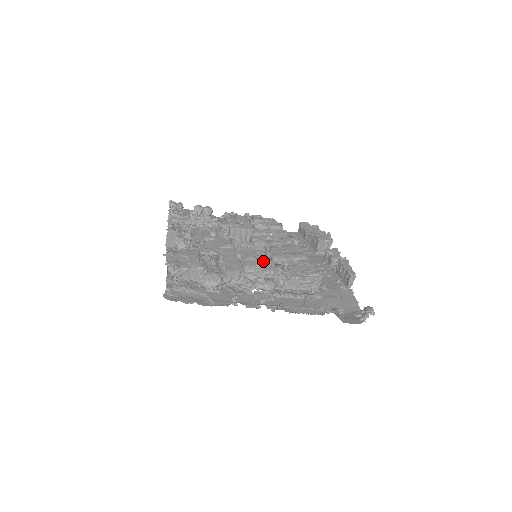
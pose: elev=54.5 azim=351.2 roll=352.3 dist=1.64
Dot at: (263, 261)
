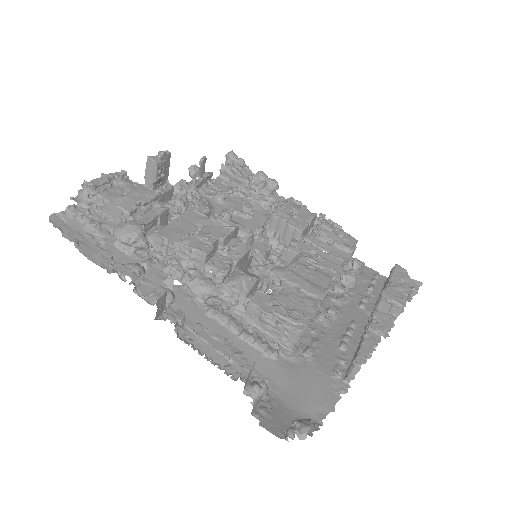
Dot at: (228, 255)
